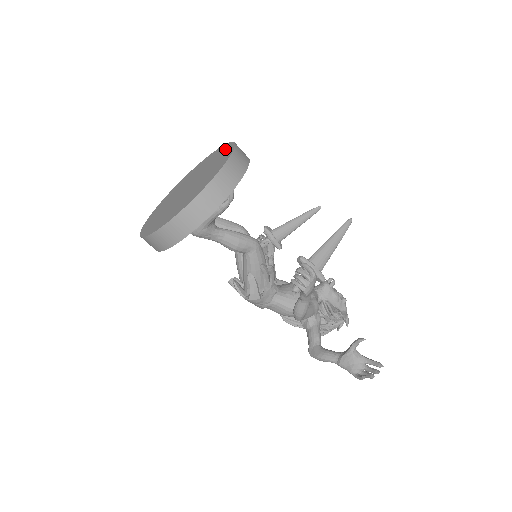
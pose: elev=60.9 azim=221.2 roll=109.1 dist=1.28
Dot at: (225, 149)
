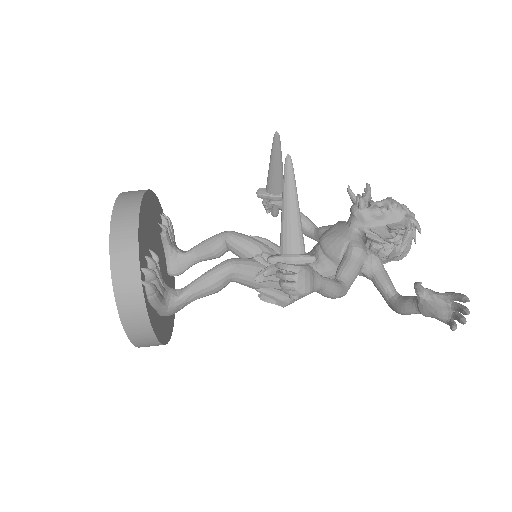
Dot at: occluded
